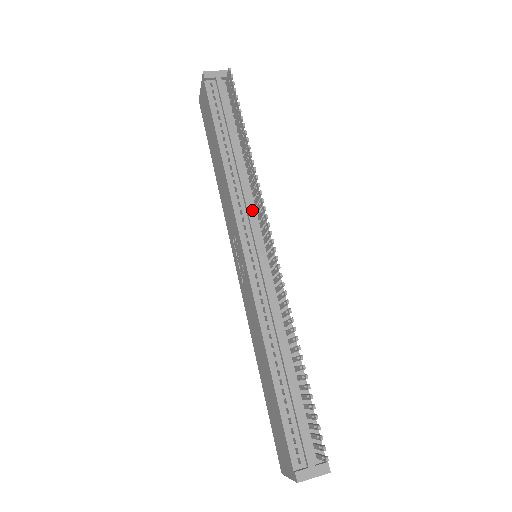
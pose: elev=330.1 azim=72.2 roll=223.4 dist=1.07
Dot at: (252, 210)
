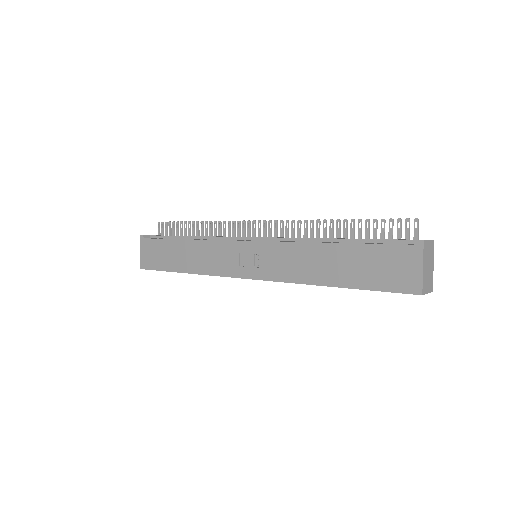
Dot at: (231, 237)
